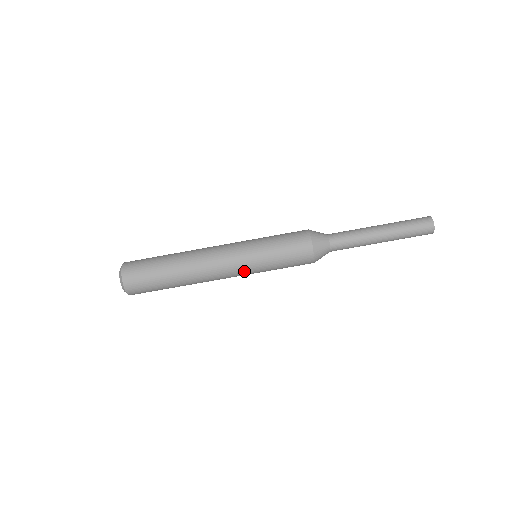
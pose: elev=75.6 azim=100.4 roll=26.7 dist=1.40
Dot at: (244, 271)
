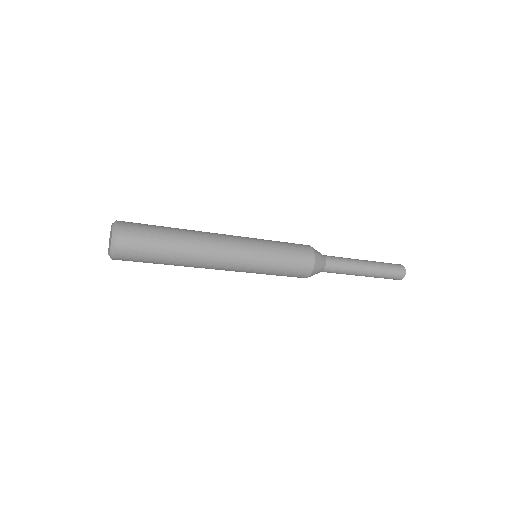
Dot at: occluded
